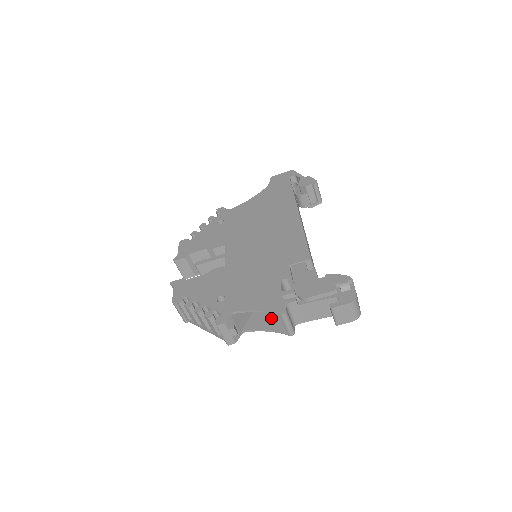
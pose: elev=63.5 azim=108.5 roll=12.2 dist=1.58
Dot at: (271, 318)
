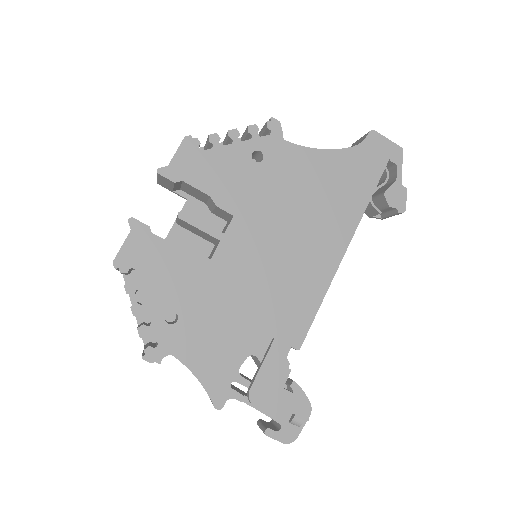
Dot at: occluded
